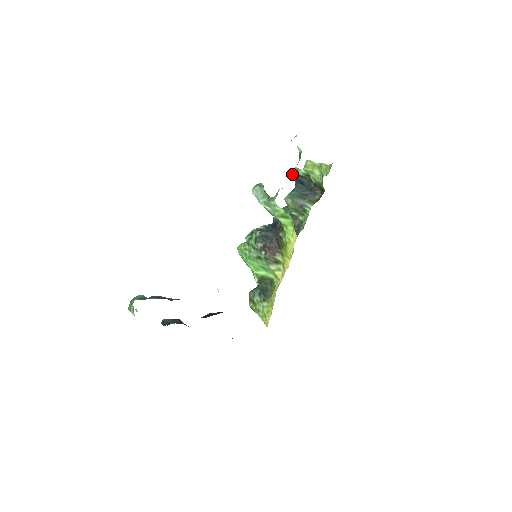
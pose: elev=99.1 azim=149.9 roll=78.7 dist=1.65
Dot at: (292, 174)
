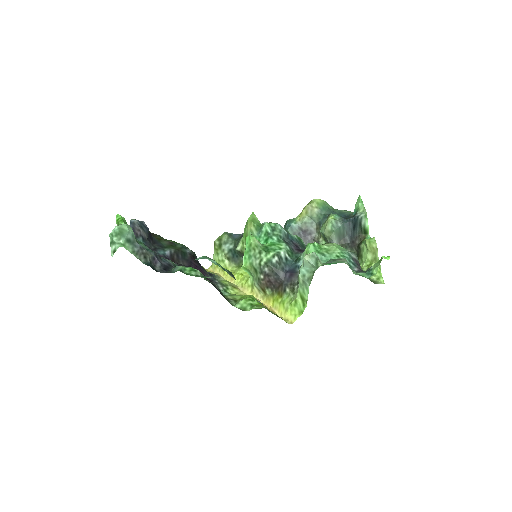
Dot at: (359, 203)
